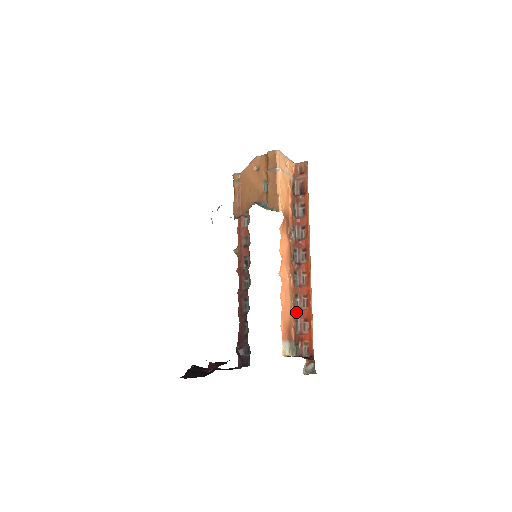
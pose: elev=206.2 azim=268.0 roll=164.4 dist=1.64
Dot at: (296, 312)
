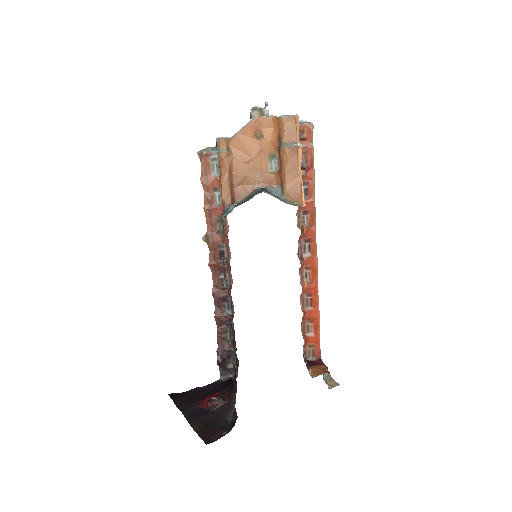
Dot at: occluded
